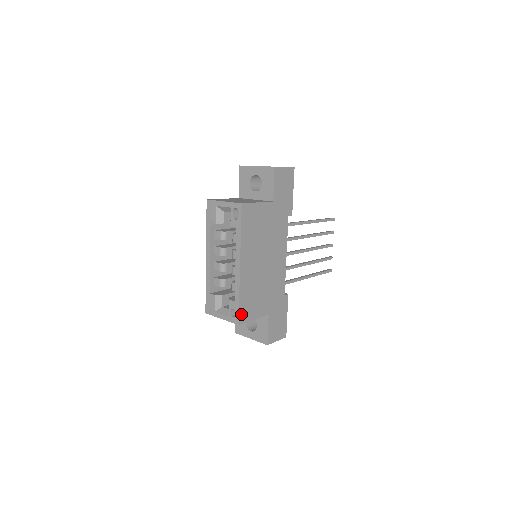
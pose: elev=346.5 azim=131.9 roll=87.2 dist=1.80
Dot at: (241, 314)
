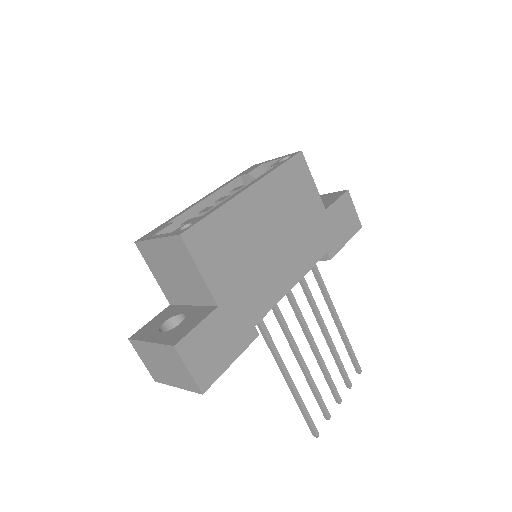
Dot at: (196, 231)
